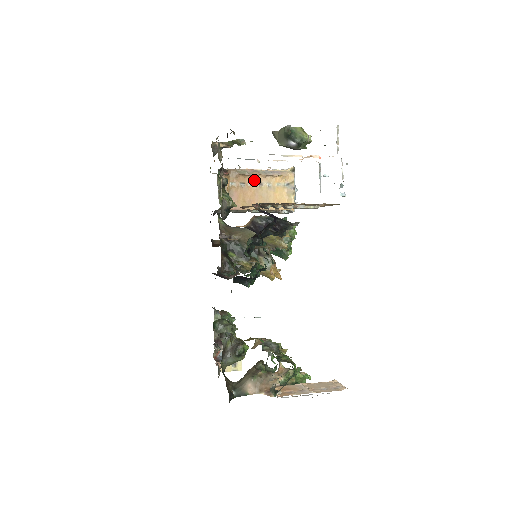
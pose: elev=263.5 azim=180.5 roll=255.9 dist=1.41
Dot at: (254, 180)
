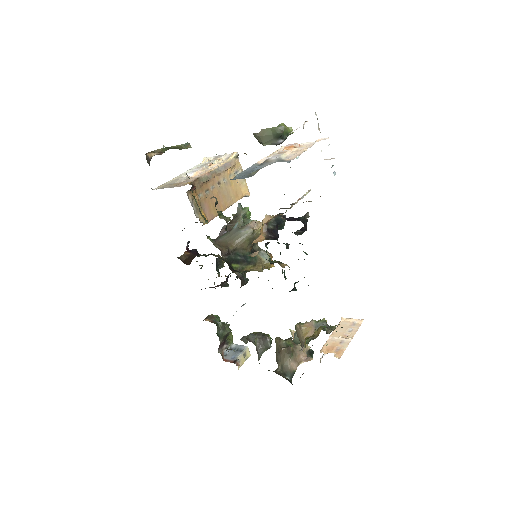
Dot at: (213, 182)
